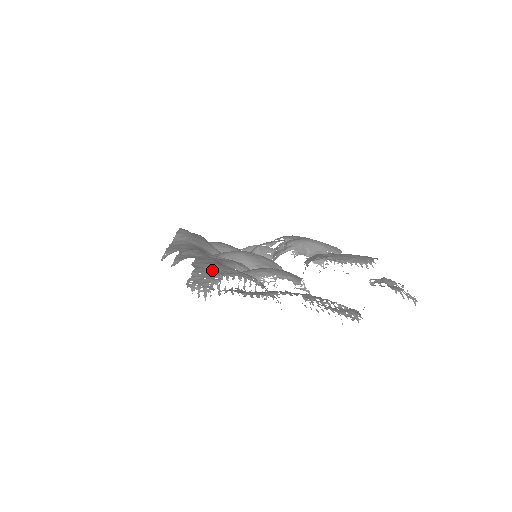
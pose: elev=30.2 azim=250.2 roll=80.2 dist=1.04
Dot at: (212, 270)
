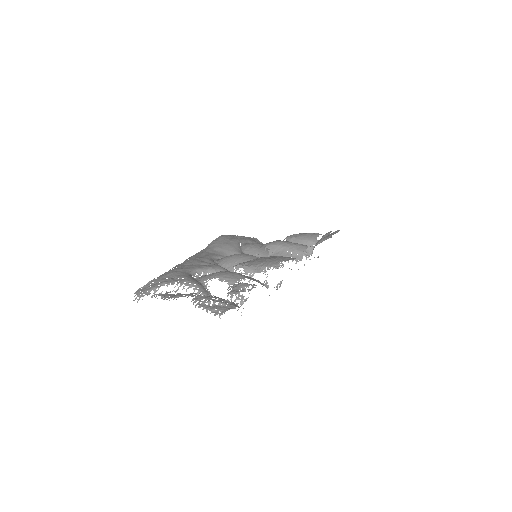
Dot at: (165, 279)
